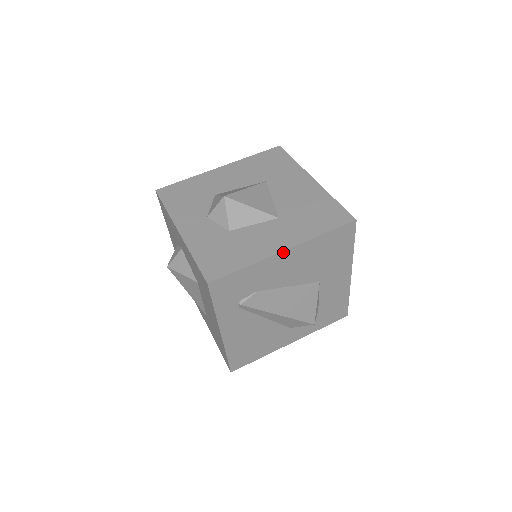
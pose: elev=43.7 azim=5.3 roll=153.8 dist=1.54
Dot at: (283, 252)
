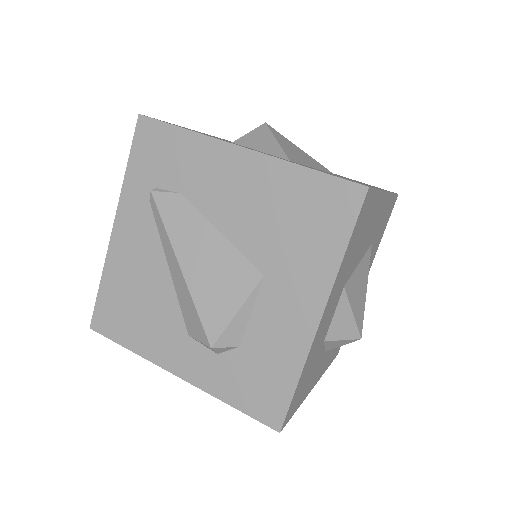
Dot at: (238, 148)
